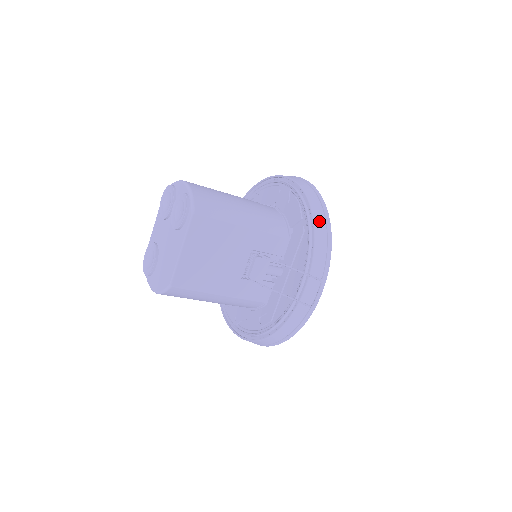
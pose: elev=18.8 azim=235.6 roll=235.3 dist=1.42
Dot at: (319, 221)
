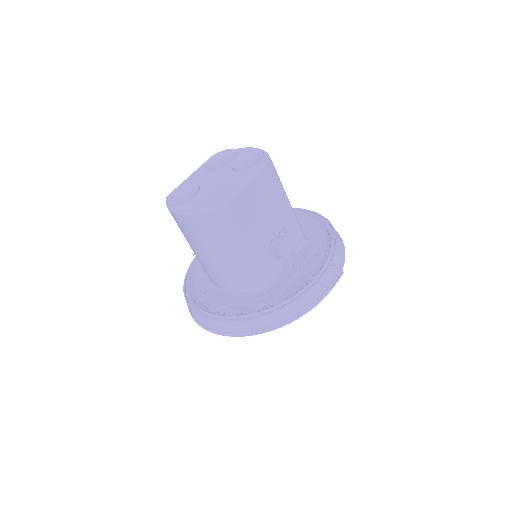
Dot at: (338, 235)
